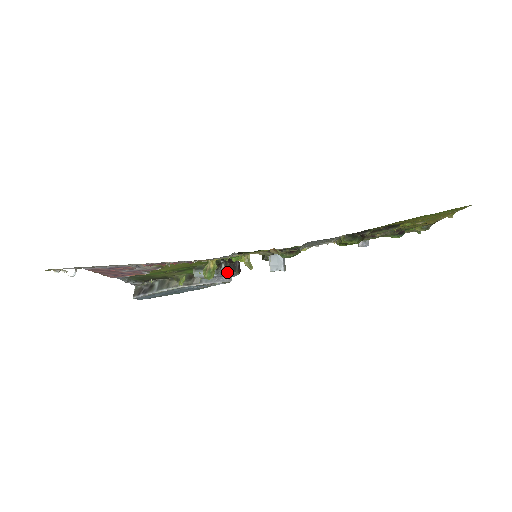
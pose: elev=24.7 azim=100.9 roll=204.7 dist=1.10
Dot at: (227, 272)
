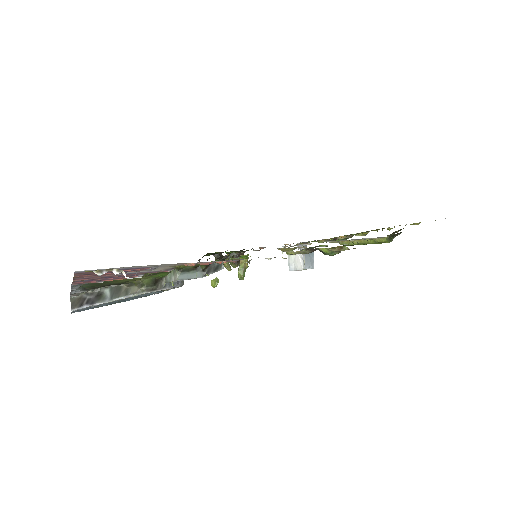
Dot at: occluded
